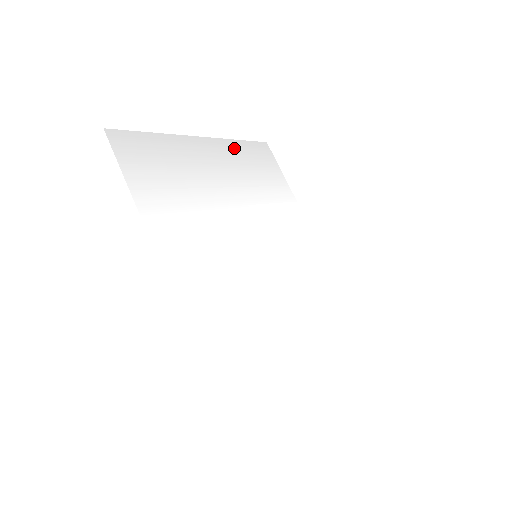
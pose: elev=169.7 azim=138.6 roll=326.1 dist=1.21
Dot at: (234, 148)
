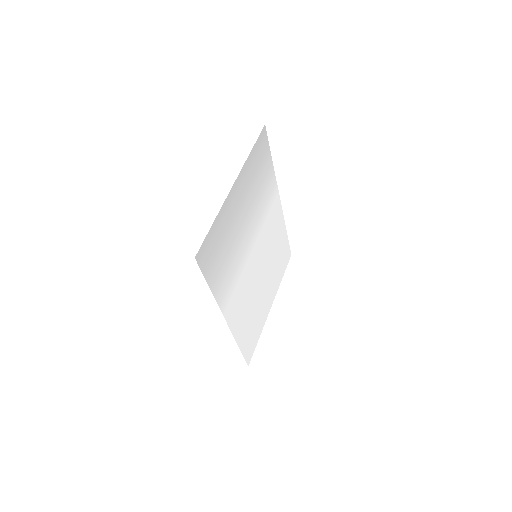
Dot at: (249, 165)
